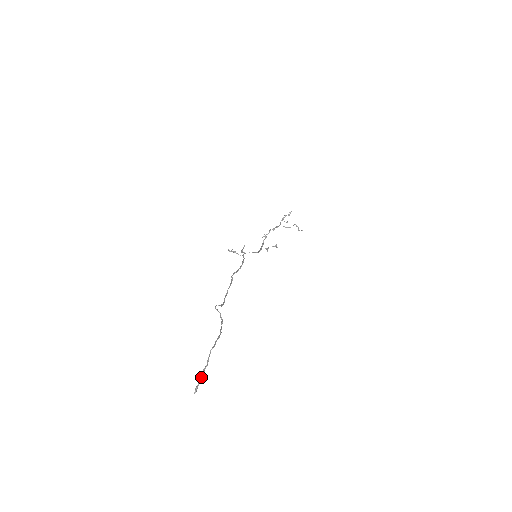
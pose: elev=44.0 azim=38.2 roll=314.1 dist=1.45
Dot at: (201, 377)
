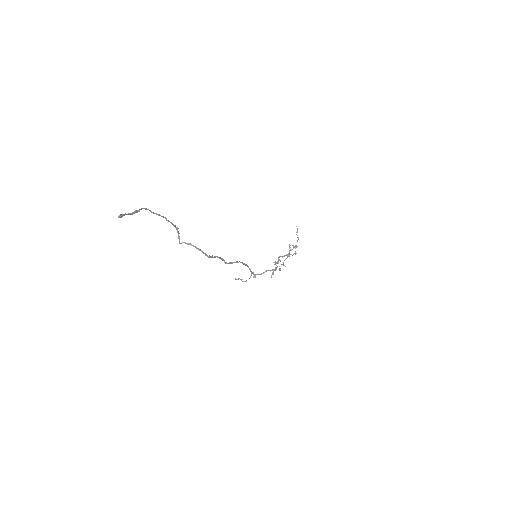
Dot at: (127, 214)
